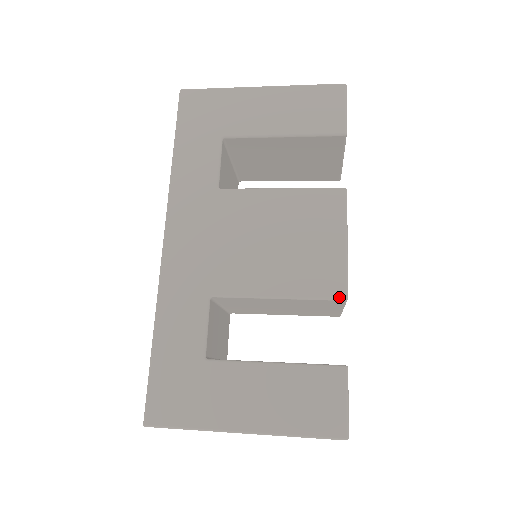
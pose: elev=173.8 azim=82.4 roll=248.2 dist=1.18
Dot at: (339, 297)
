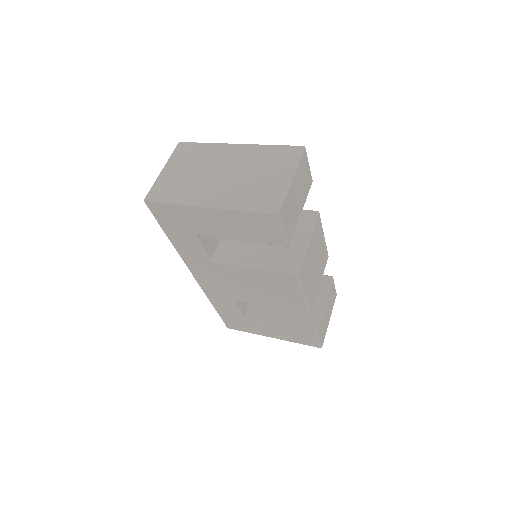
Dot at: occluded
